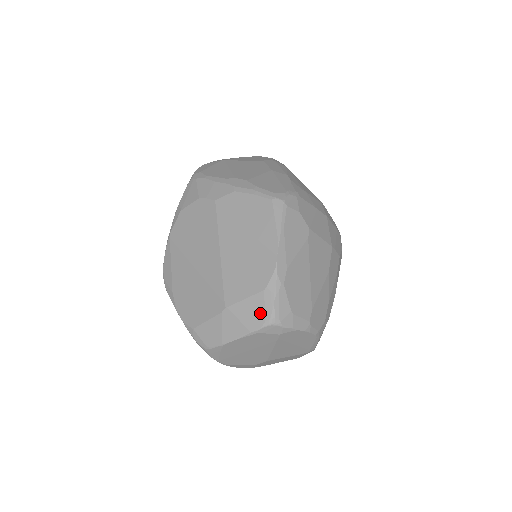
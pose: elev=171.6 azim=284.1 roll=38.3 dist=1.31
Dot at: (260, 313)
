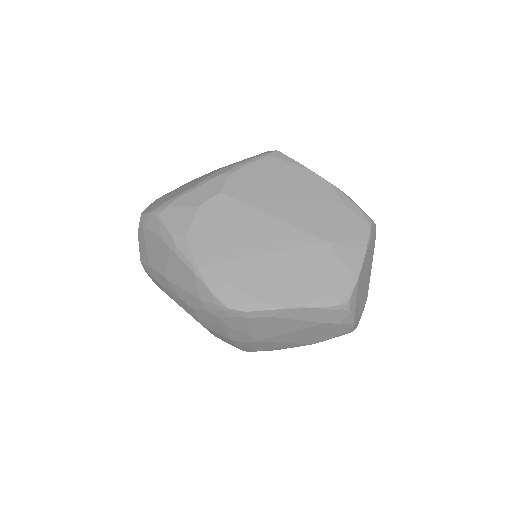
Dot at: (358, 221)
